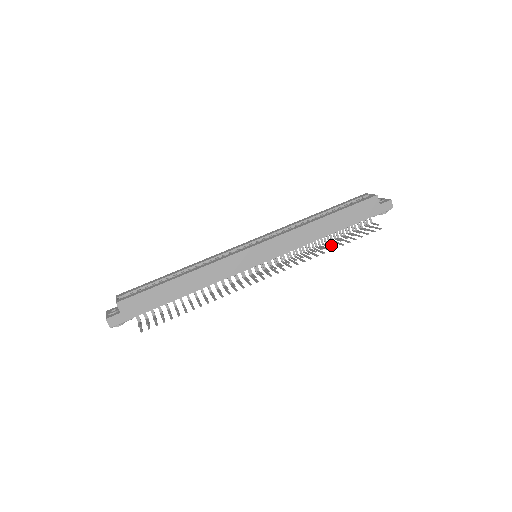
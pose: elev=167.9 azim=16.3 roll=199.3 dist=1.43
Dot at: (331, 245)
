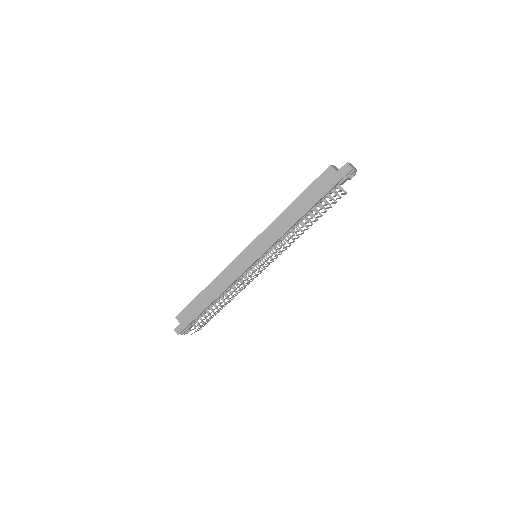
Dot at: (309, 225)
